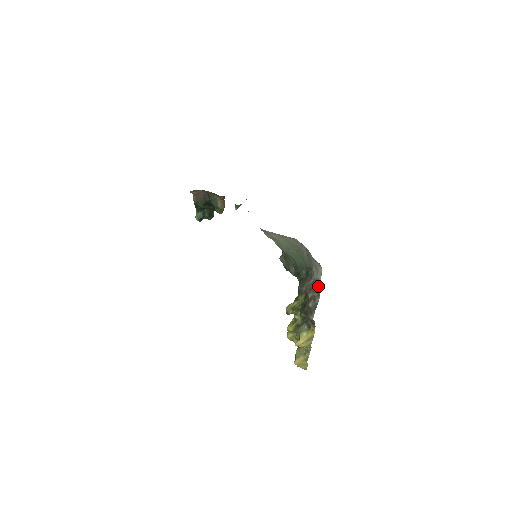
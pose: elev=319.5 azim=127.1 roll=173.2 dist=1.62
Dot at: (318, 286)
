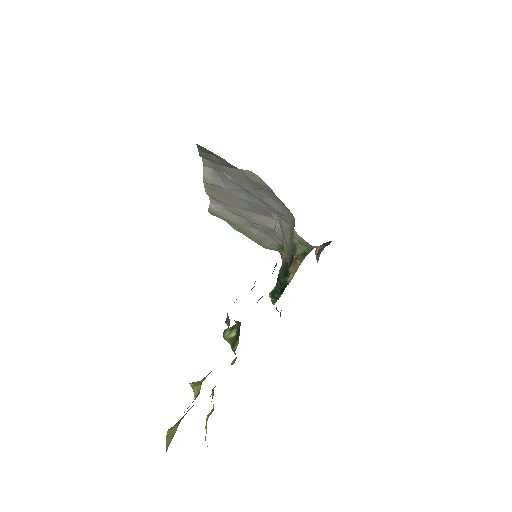
Dot at: occluded
